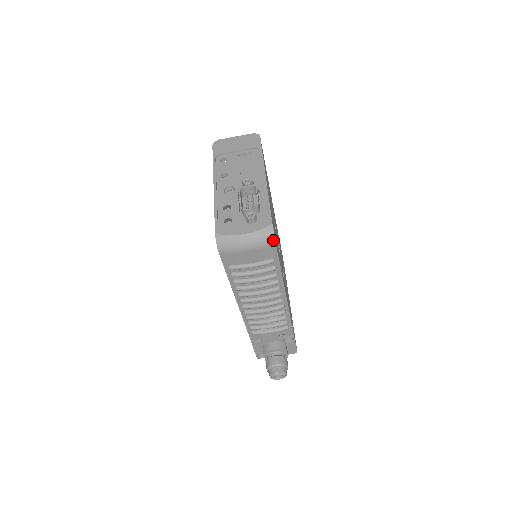
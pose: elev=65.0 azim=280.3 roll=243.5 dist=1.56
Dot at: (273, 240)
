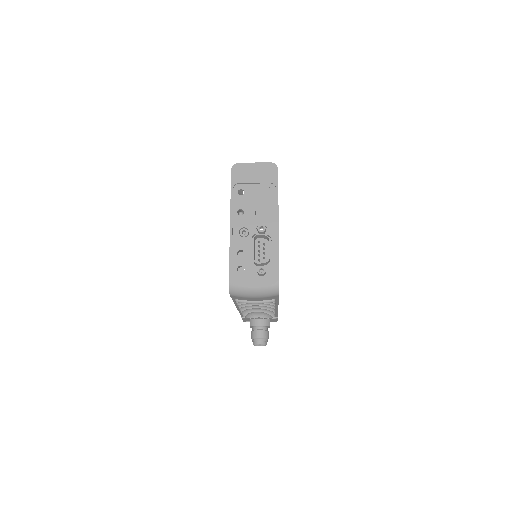
Dot at: (277, 293)
